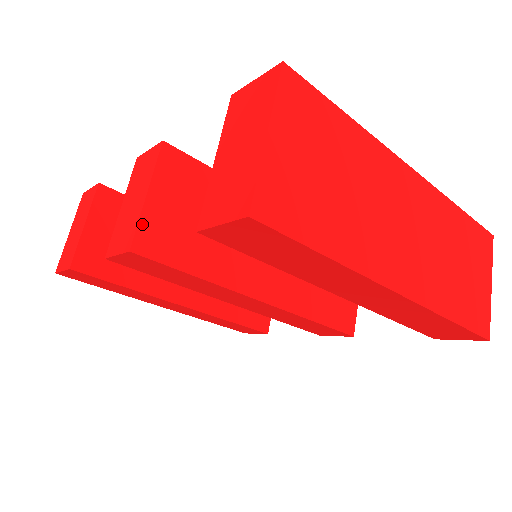
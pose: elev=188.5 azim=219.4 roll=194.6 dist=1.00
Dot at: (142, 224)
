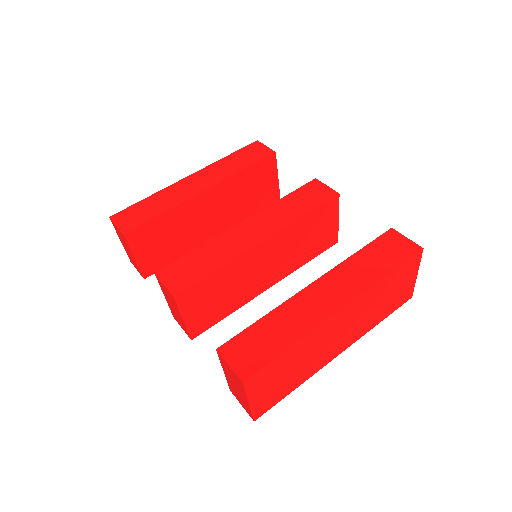
Dot at: (189, 329)
